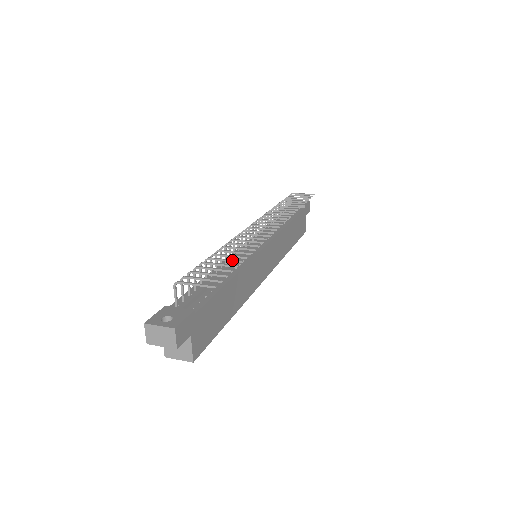
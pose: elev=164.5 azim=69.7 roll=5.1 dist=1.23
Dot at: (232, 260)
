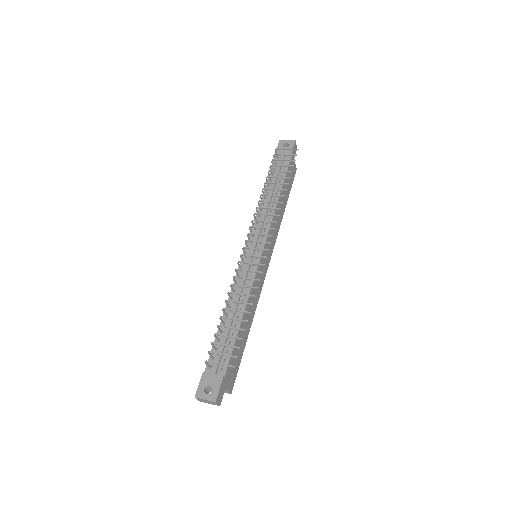
Dot at: (240, 320)
